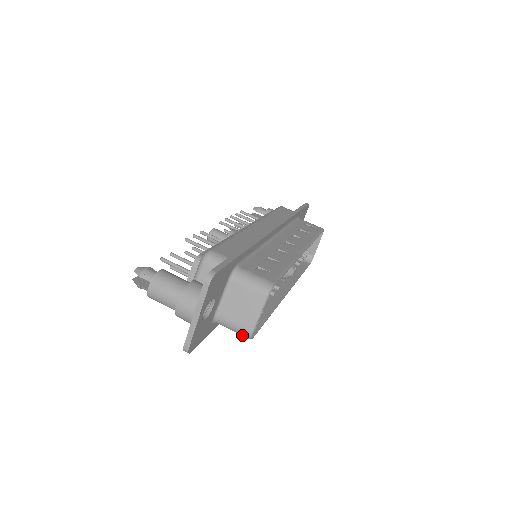
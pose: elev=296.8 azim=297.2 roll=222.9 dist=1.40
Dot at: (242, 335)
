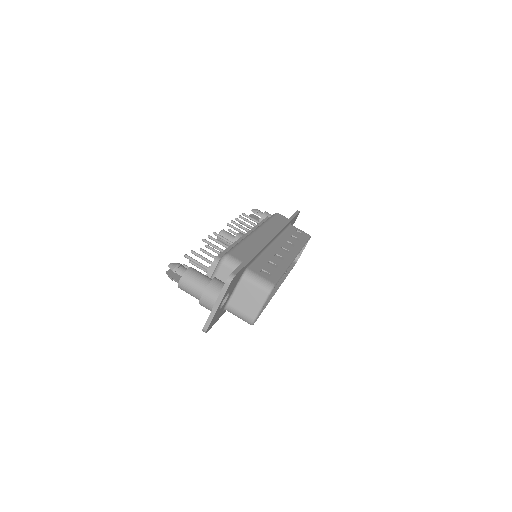
Dot at: (246, 321)
